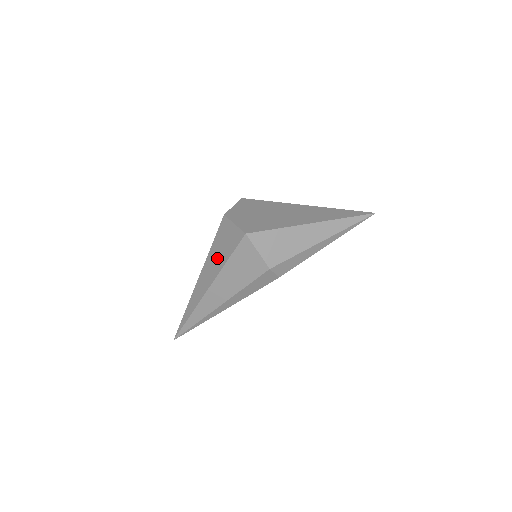
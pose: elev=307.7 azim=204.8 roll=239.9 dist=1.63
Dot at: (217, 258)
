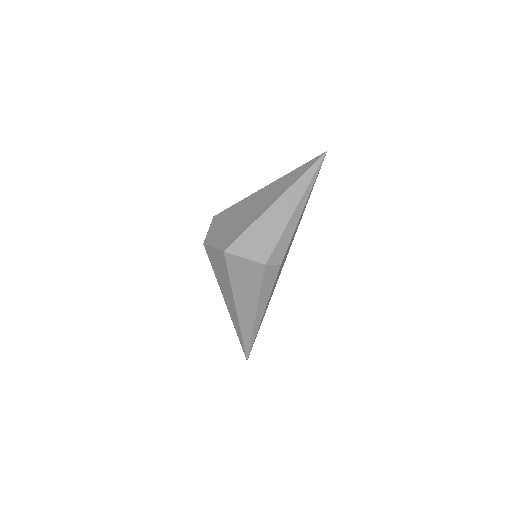
Dot at: (223, 281)
